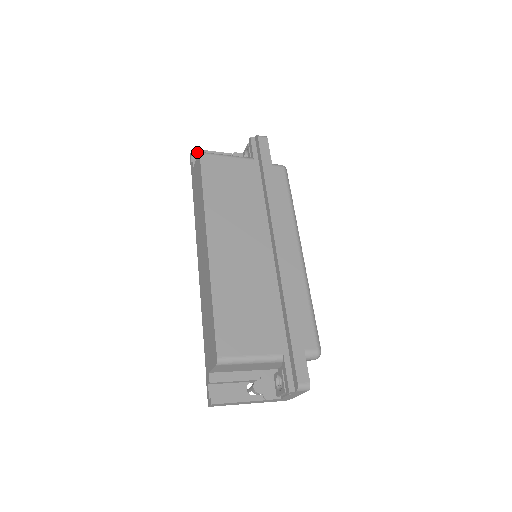
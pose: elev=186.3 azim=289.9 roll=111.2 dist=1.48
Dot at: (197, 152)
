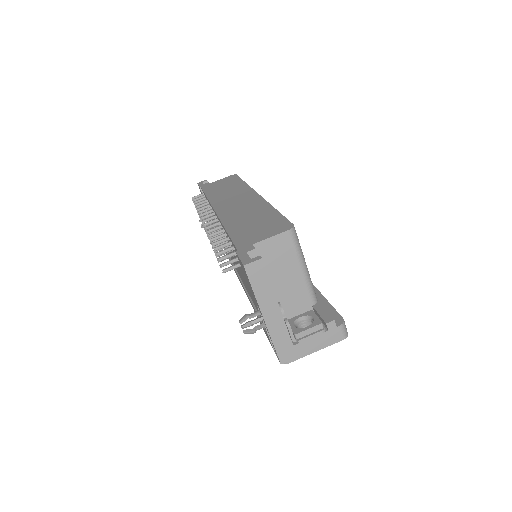
Dot at: occluded
